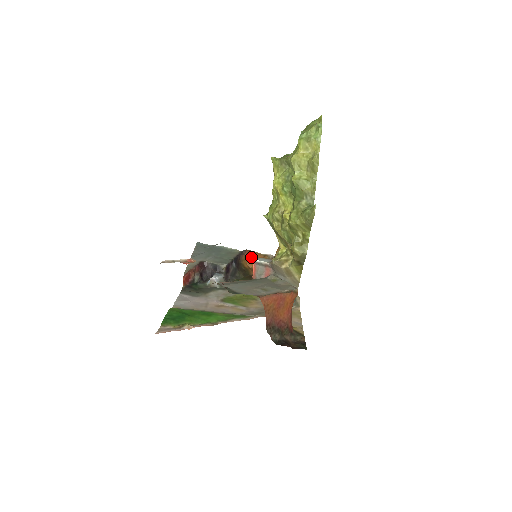
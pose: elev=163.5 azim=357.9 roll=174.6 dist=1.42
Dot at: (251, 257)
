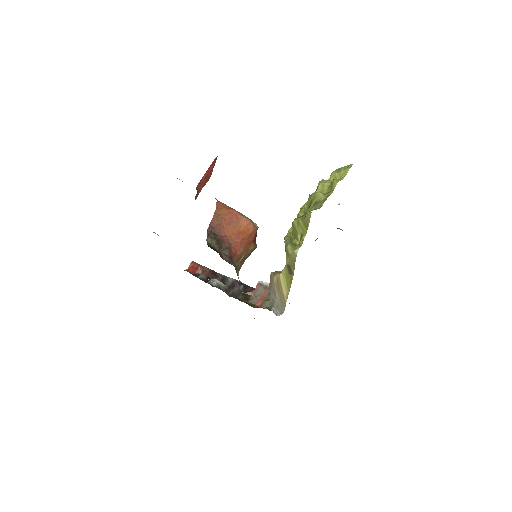
Dot at: occluded
